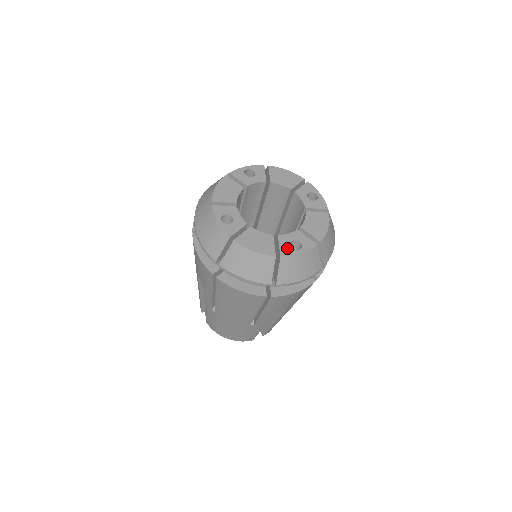
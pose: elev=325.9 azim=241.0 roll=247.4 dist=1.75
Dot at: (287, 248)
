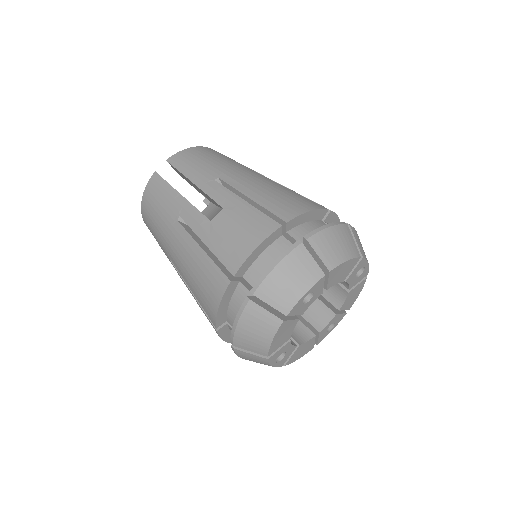
Dot at: (324, 336)
